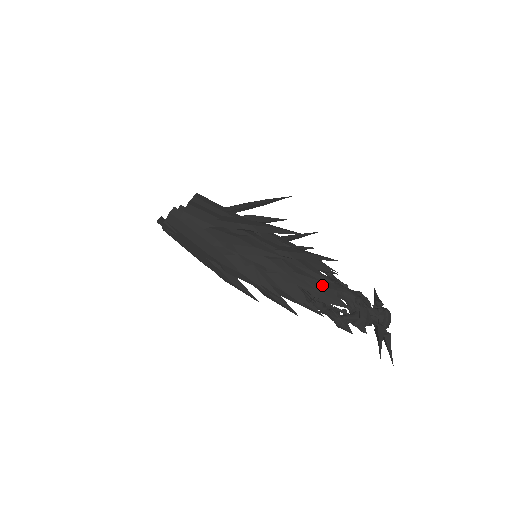
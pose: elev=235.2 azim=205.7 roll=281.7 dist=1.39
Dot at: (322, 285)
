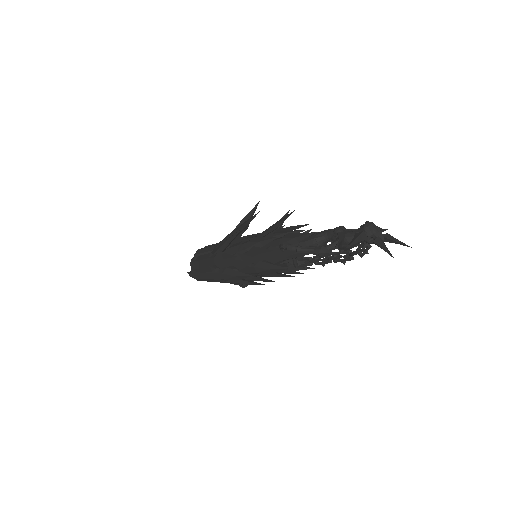
Dot at: (291, 234)
